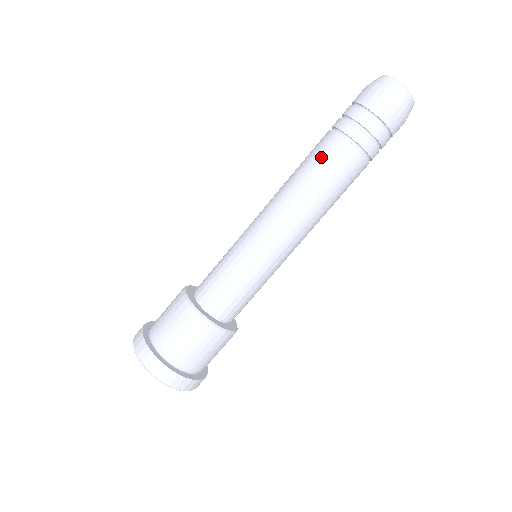
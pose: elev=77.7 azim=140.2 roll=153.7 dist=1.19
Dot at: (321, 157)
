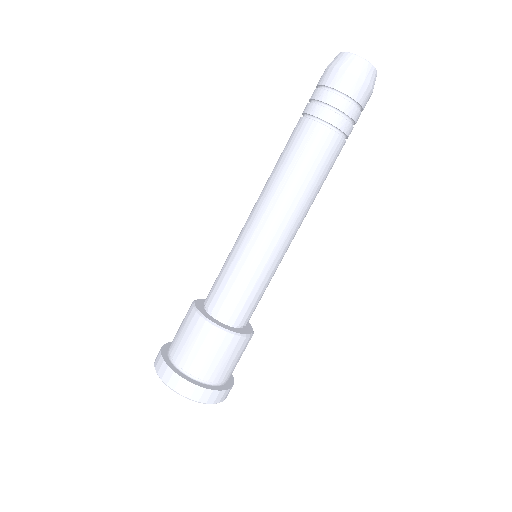
Dot at: (318, 155)
